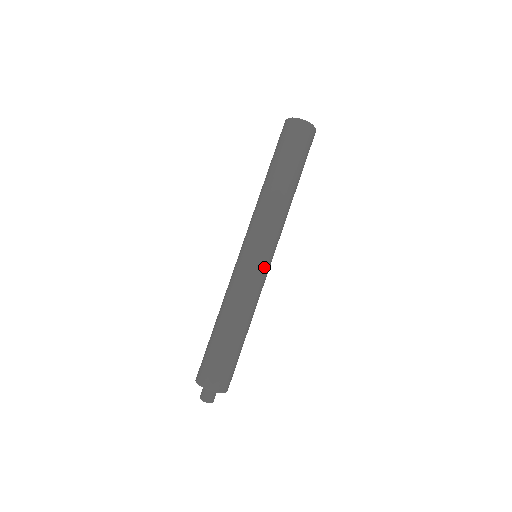
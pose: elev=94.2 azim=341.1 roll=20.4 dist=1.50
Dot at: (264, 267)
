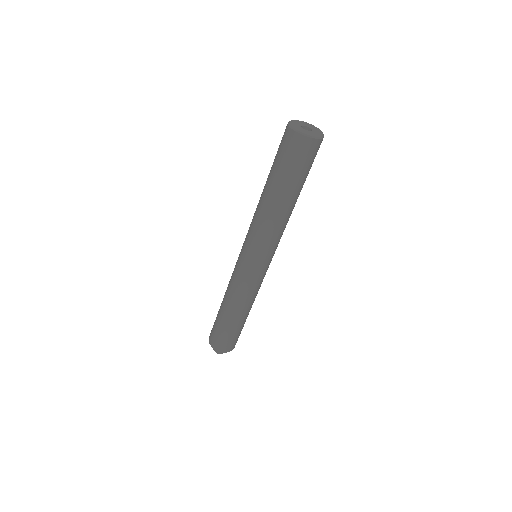
Dot at: (253, 272)
